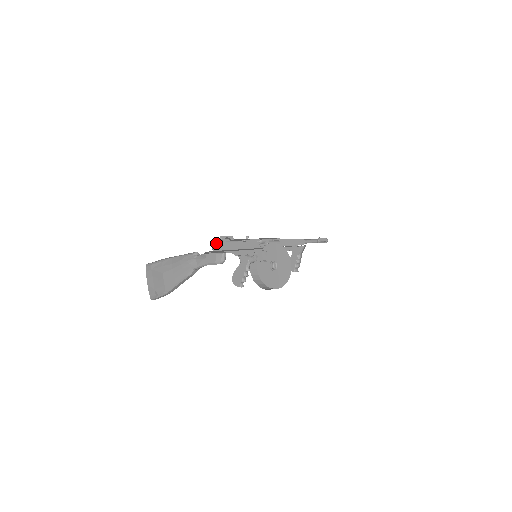
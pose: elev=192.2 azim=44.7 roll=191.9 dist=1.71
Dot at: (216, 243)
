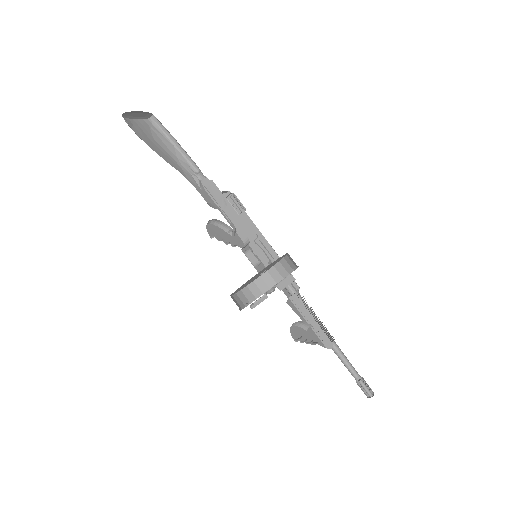
Dot at: occluded
